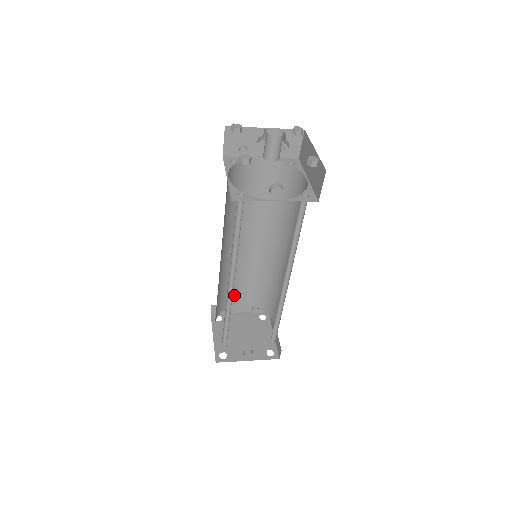
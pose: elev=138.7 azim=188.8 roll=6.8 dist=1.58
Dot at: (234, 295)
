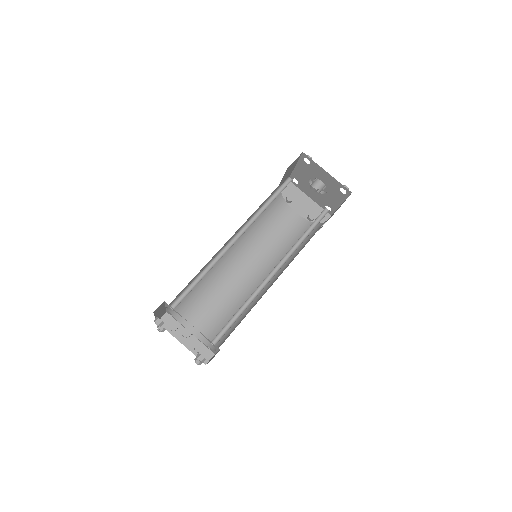
Dot at: (195, 314)
